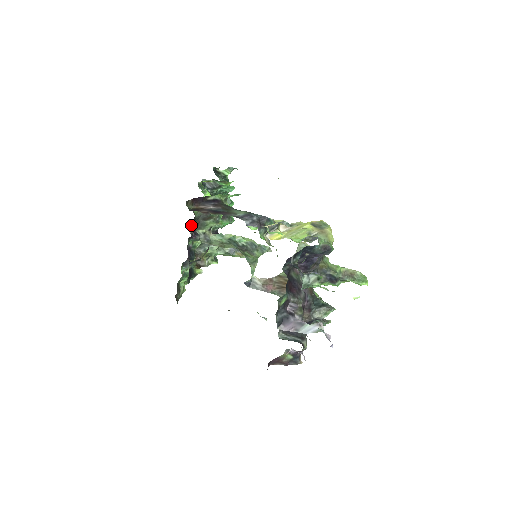
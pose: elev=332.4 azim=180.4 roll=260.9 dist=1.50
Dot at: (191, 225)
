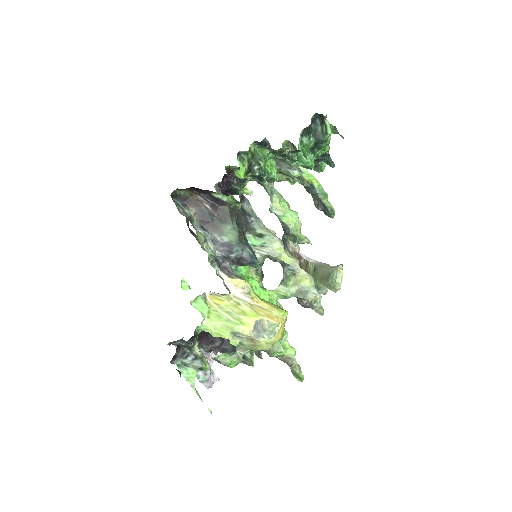
Dot at: occluded
